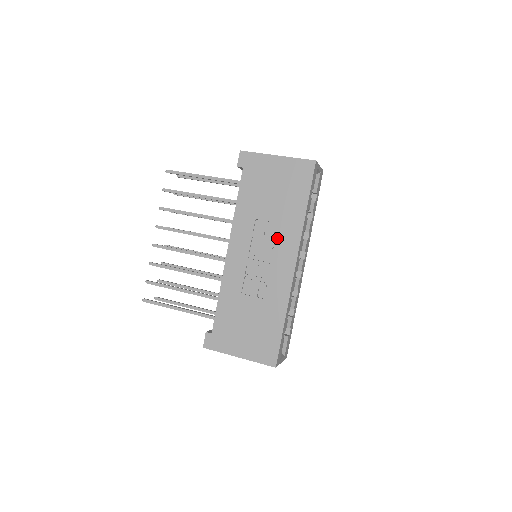
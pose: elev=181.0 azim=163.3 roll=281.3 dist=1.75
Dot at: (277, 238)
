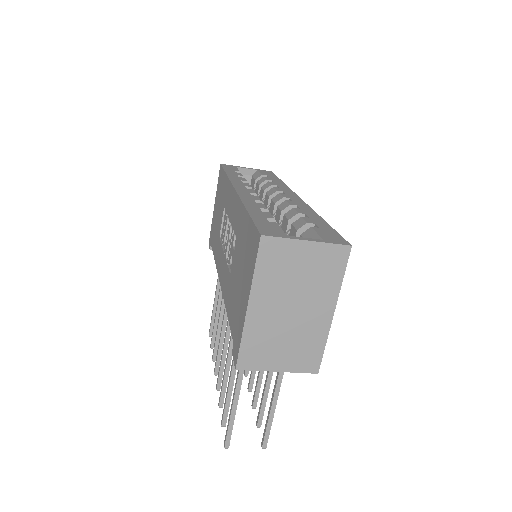
Dot at: (226, 212)
